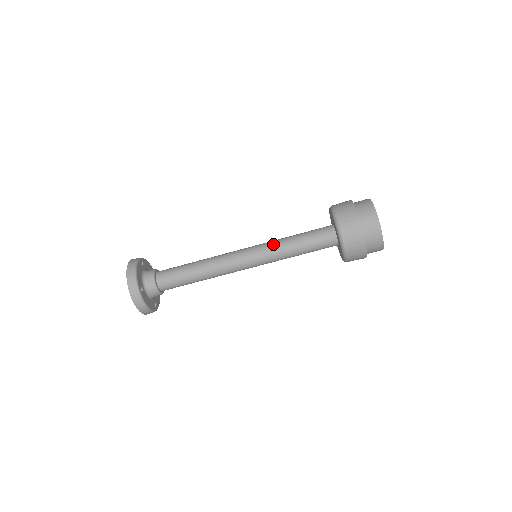
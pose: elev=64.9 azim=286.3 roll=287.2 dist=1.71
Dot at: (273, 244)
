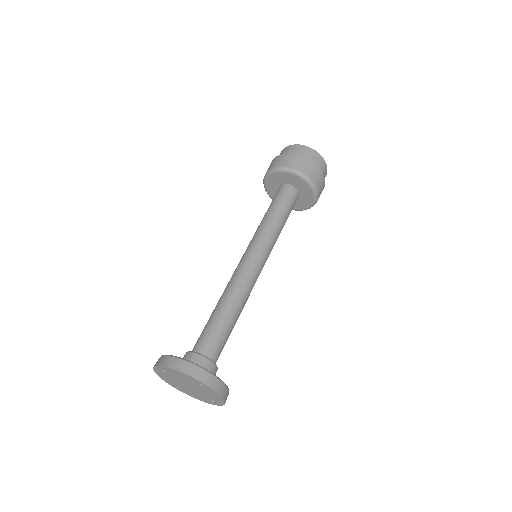
Dot at: (262, 231)
